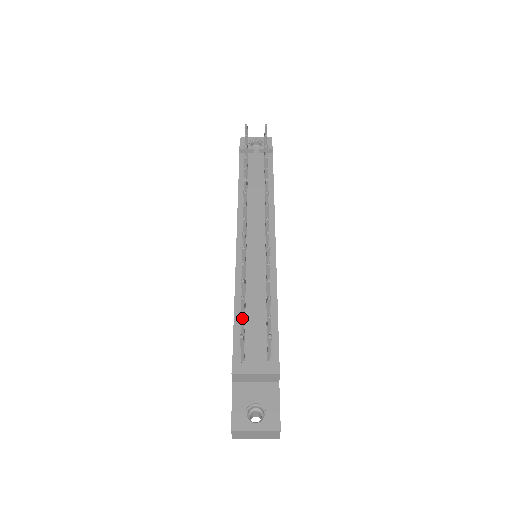
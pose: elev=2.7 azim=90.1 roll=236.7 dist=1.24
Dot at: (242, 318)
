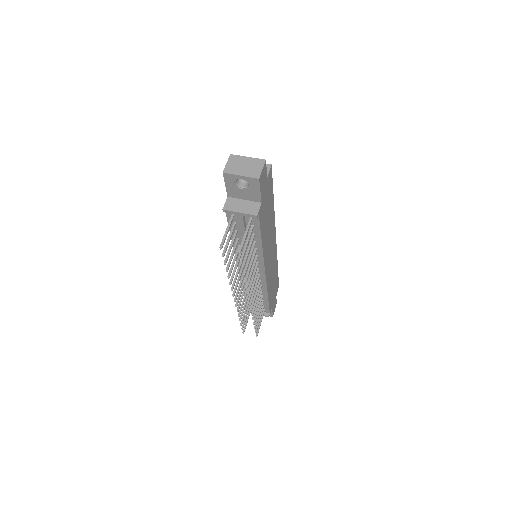
Dot at: (242, 329)
